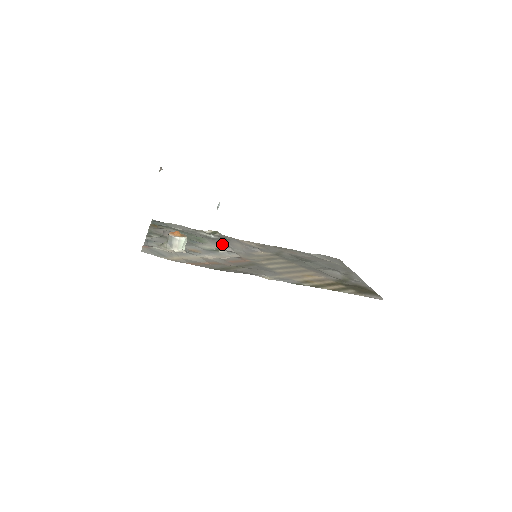
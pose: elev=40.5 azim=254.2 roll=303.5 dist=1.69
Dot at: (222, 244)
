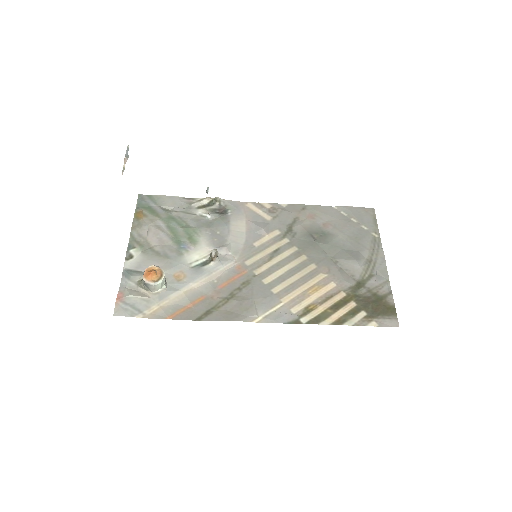
Dot at: (212, 257)
